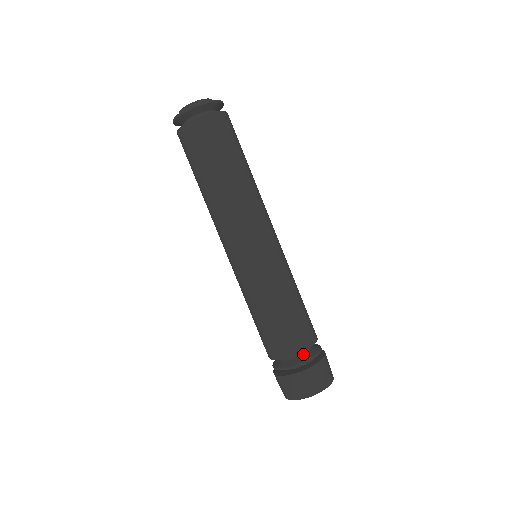
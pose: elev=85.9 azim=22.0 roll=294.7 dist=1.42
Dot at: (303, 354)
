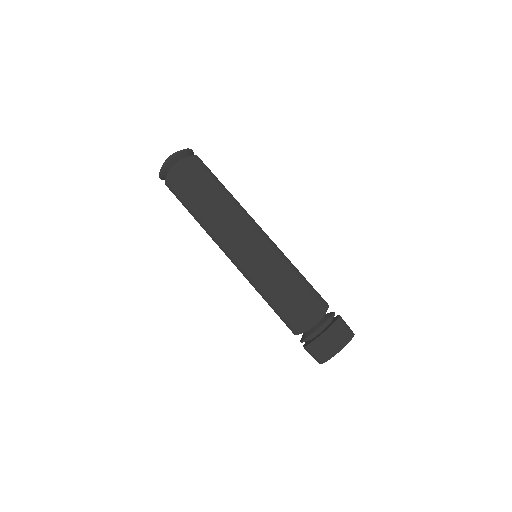
Dot at: (317, 323)
